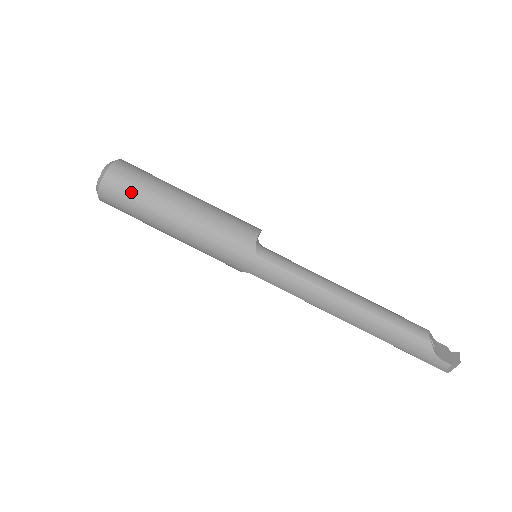
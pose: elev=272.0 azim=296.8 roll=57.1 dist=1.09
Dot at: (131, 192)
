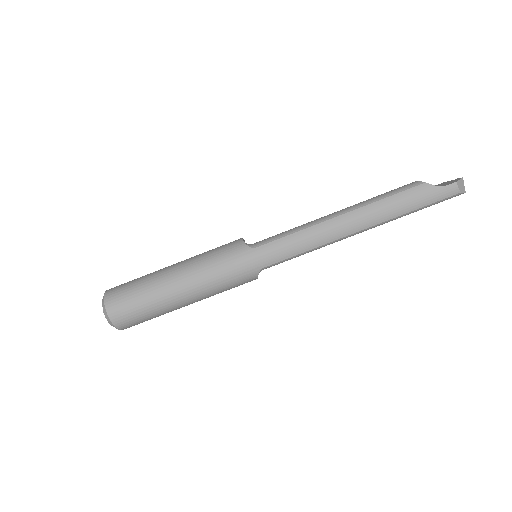
Dot at: (132, 296)
